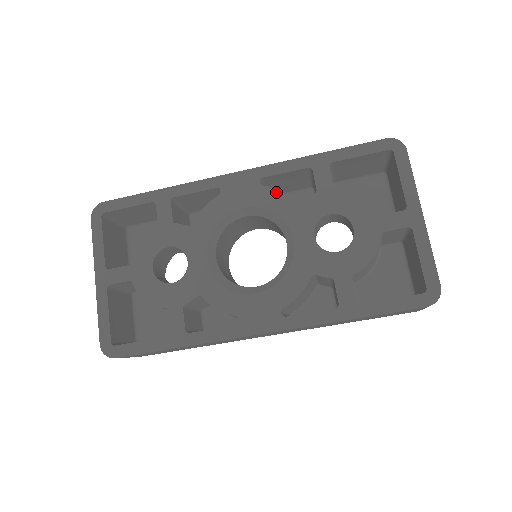
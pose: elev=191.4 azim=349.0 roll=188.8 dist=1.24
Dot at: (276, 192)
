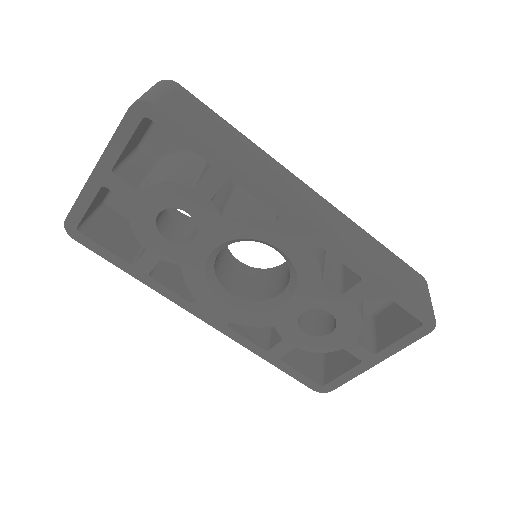
Dot at: (317, 266)
